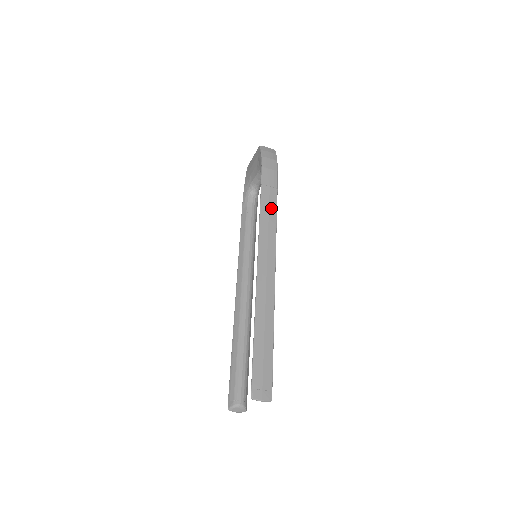
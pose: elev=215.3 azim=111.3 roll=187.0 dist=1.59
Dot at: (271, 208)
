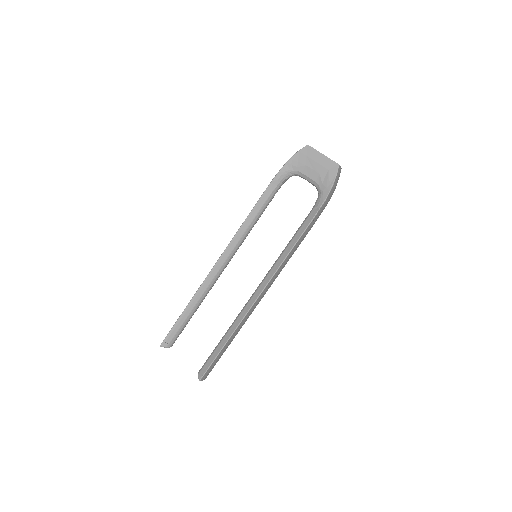
Dot at: occluded
